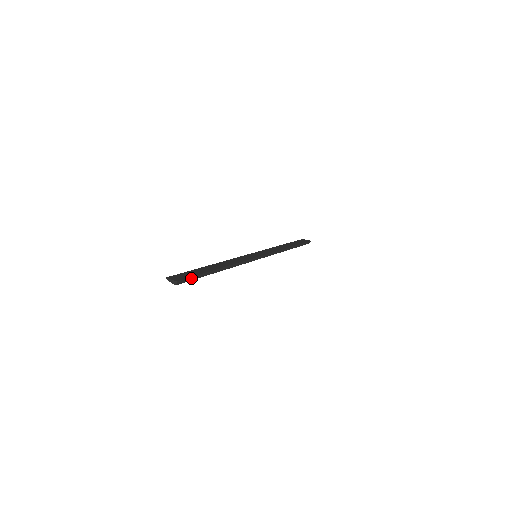
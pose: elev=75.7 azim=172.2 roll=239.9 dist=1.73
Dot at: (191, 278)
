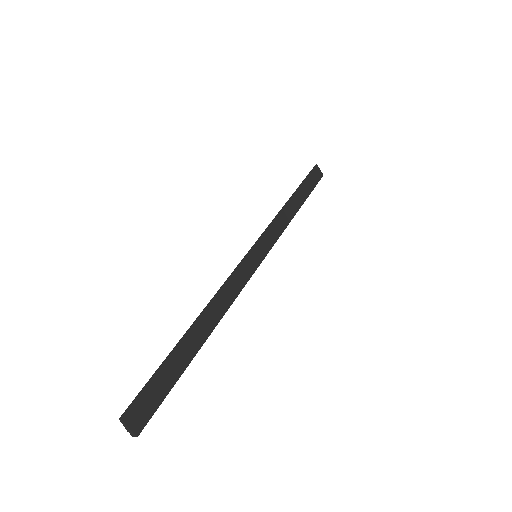
Dot at: (160, 403)
